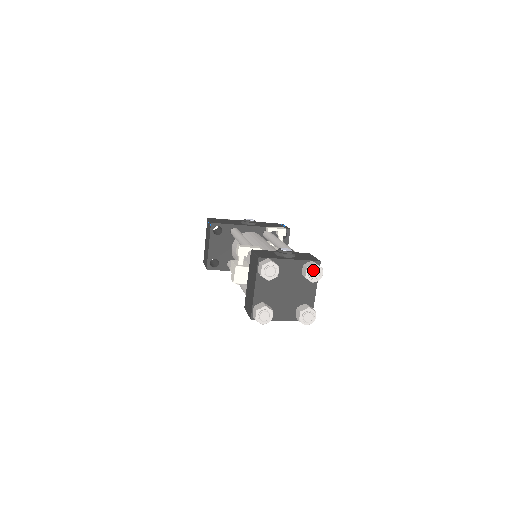
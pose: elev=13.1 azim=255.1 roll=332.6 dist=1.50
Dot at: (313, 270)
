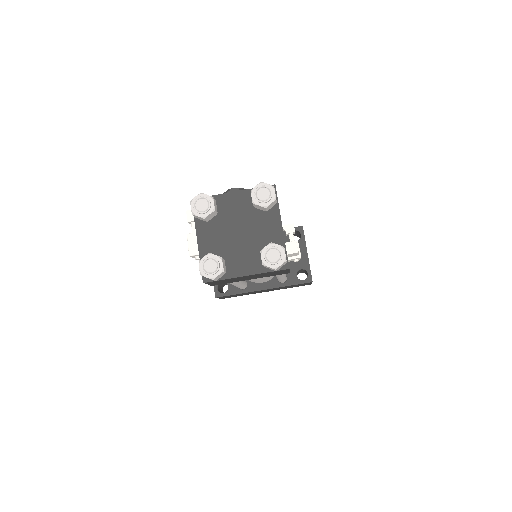
Dot at: (258, 190)
